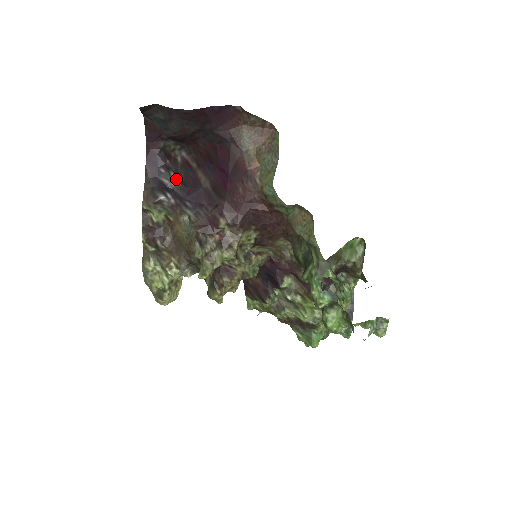
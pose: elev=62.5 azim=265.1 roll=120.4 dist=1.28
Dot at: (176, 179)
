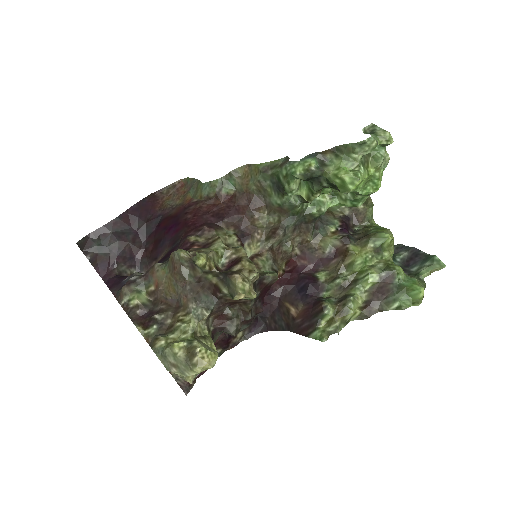
Dot at: (141, 274)
